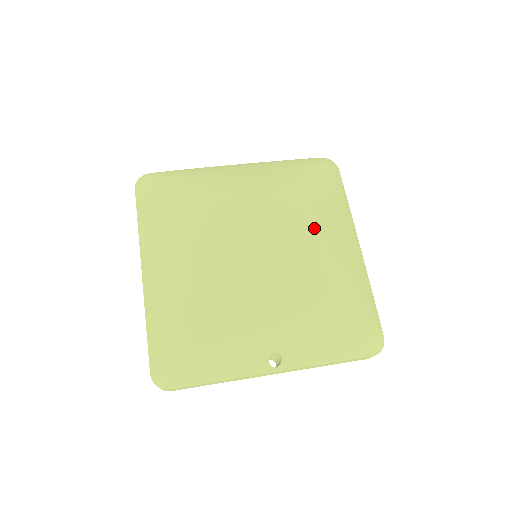
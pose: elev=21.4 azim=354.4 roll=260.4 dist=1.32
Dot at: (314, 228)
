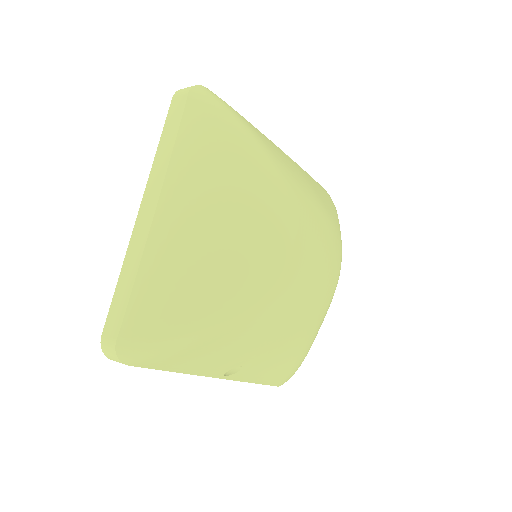
Dot at: occluded
